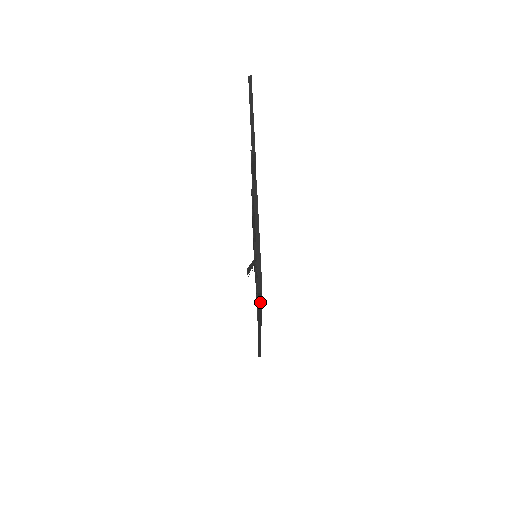
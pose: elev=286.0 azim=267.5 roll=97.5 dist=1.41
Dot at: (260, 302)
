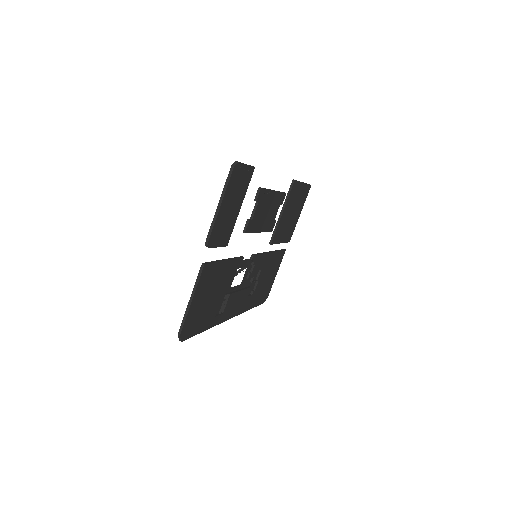
Dot at: (192, 336)
